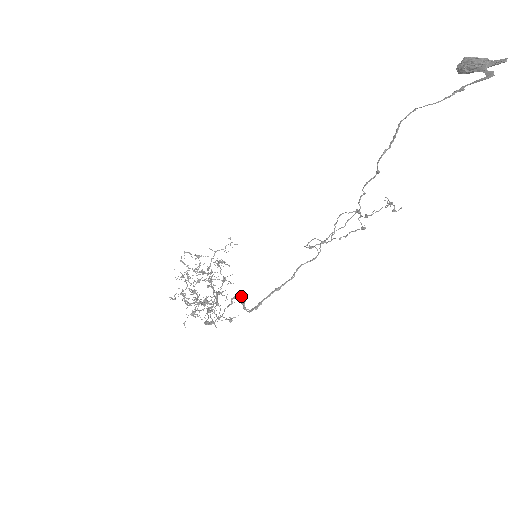
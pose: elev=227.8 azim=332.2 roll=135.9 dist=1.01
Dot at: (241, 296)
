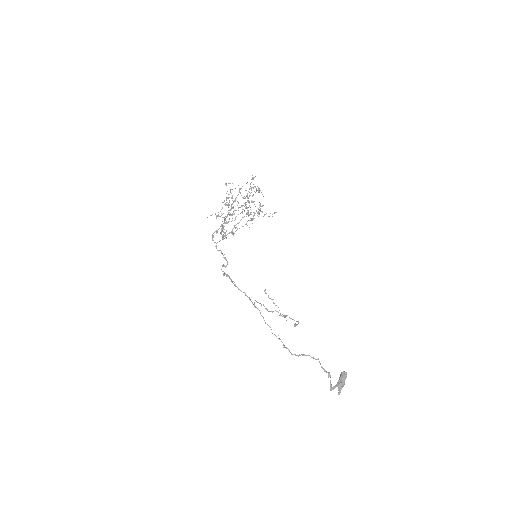
Dot at: occluded
